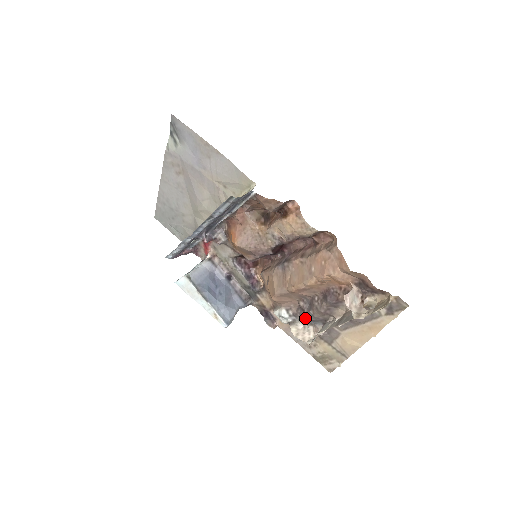
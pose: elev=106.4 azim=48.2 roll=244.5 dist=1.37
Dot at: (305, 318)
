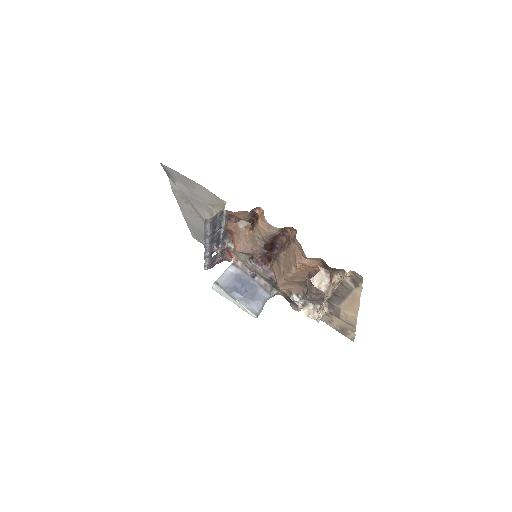
Dot at: occluded
